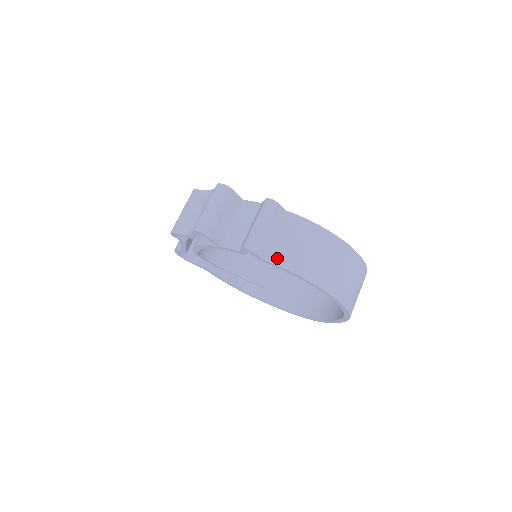
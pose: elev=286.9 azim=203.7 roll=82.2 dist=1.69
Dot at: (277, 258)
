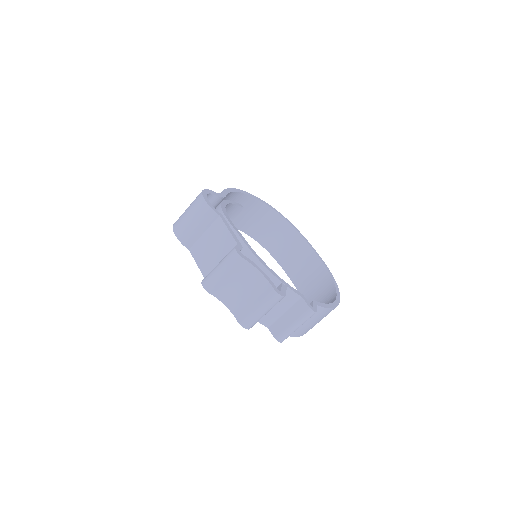
Dot at: (294, 333)
